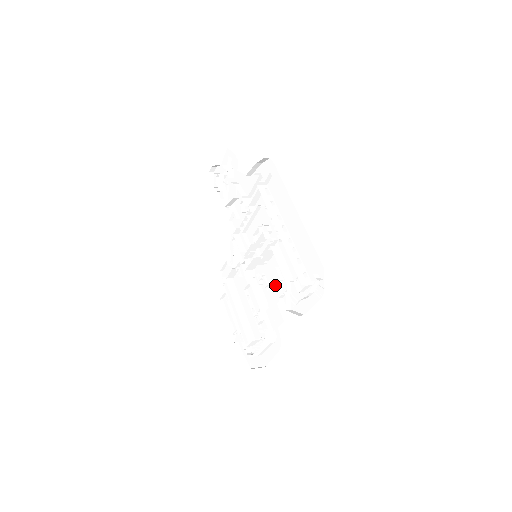
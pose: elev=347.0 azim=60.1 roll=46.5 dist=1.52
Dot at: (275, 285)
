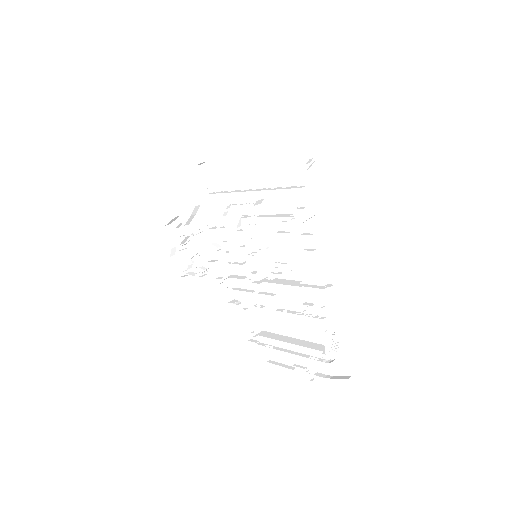
Dot at: (291, 252)
